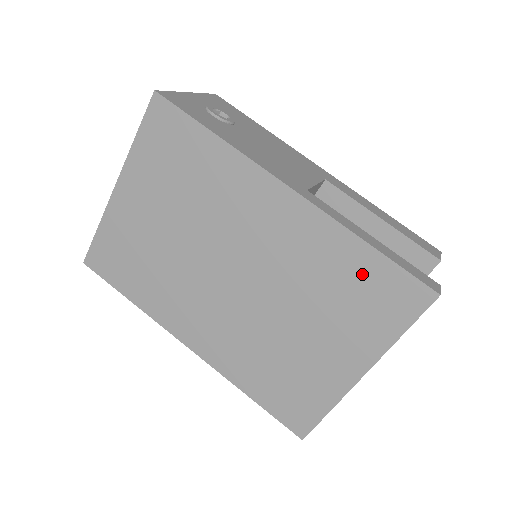
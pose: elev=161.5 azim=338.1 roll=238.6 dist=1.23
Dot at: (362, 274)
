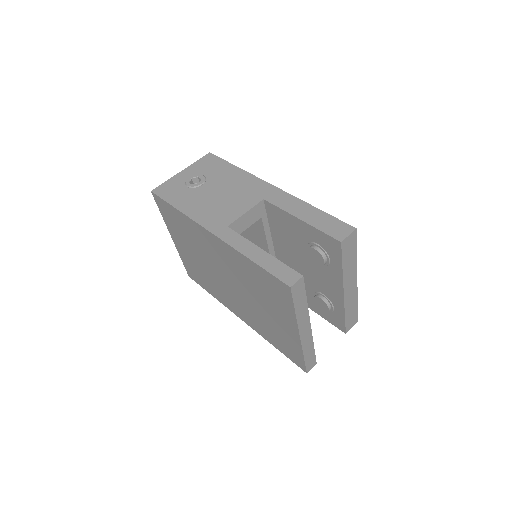
Dot at: (260, 277)
